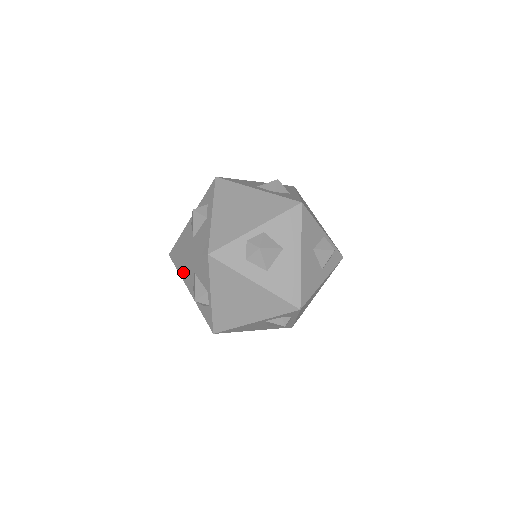
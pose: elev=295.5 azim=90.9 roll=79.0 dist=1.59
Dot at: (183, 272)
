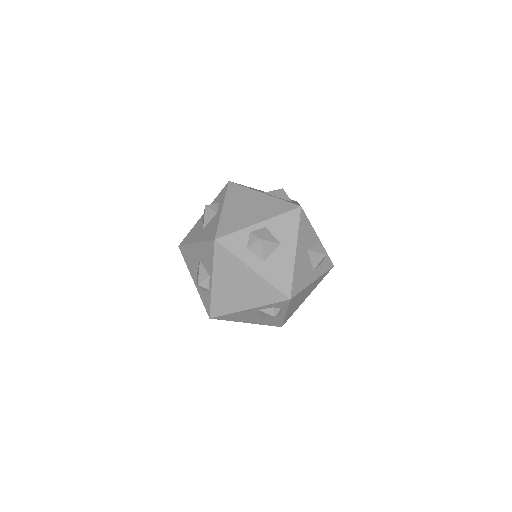
Dot at: (189, 261)
